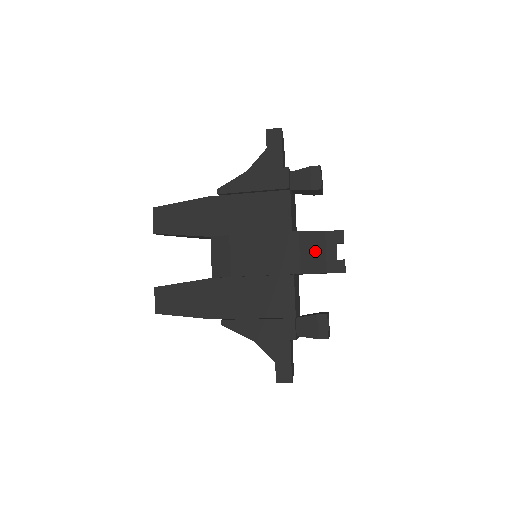
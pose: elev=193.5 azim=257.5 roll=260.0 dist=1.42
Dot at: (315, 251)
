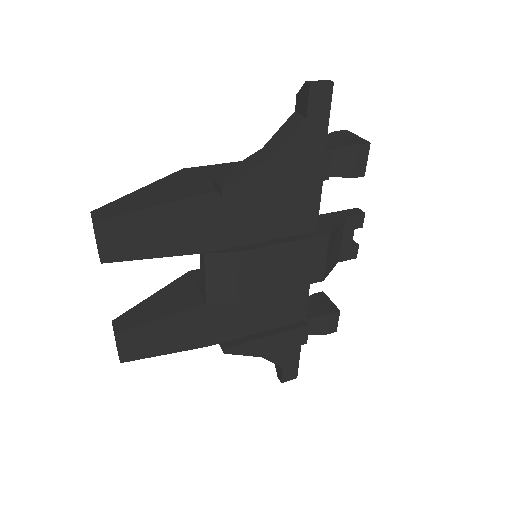
Dot at: (336, 246)
